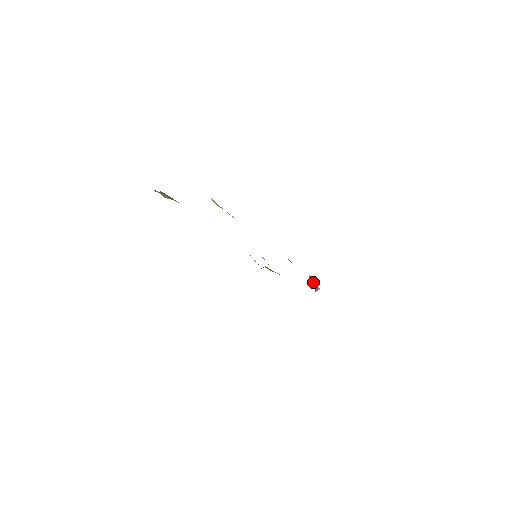
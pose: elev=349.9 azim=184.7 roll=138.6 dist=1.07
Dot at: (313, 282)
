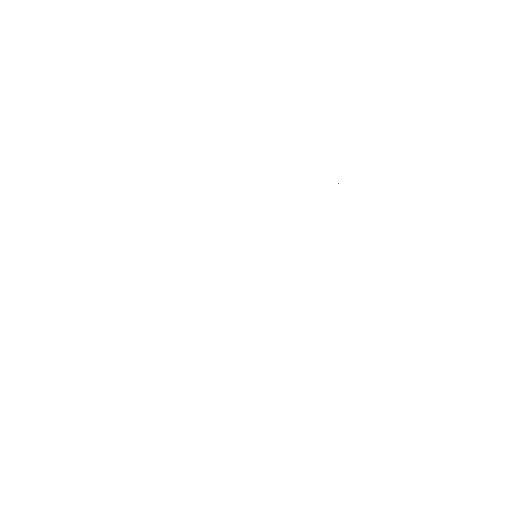
Dot at: occluded
